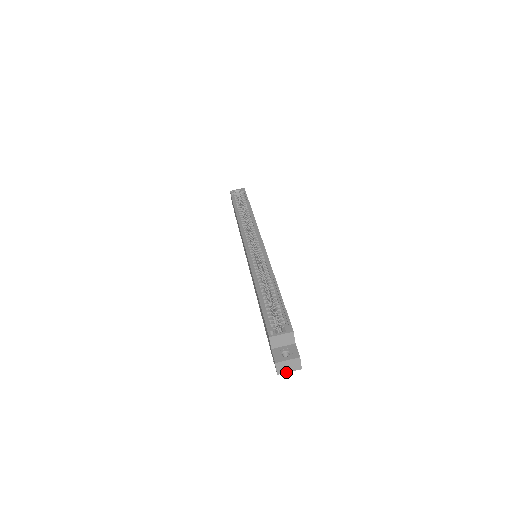
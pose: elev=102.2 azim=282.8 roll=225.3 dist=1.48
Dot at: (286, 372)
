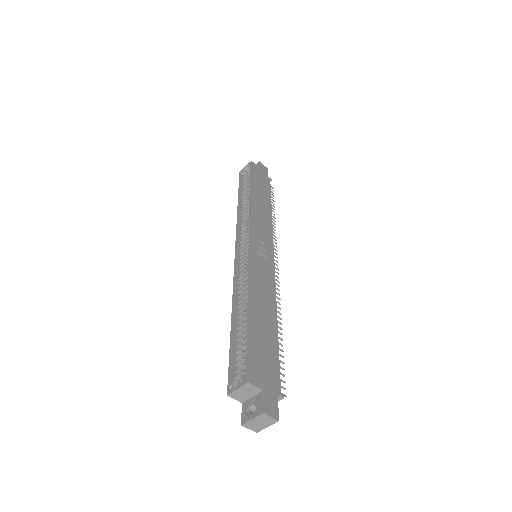
Dot at: (264, 428)
